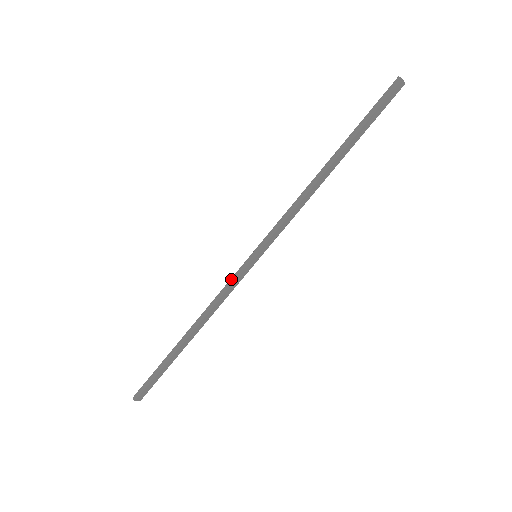
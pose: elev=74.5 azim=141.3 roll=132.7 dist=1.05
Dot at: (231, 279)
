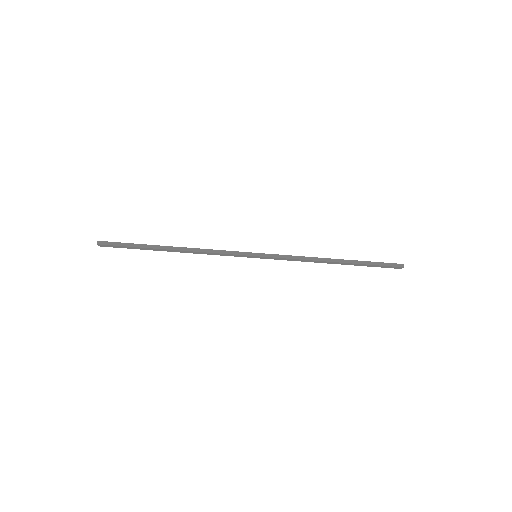
Dot at: (231, 251)
